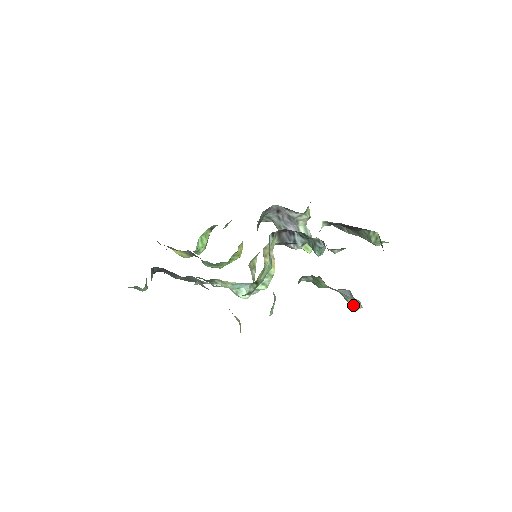
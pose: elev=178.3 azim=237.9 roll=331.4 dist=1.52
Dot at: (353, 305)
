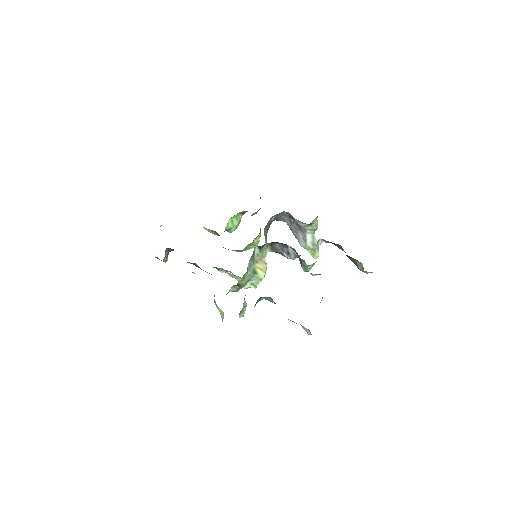
Dot at: (305, 330)
